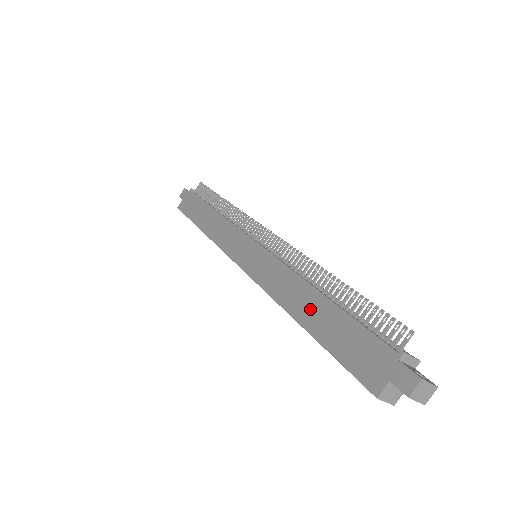
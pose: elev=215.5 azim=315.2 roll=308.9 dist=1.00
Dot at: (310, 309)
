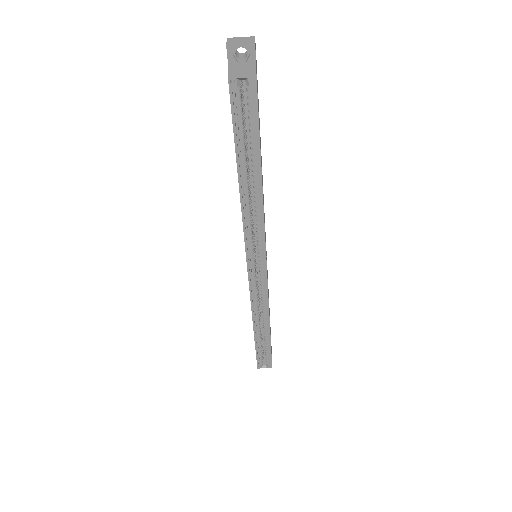
Dot at: occluded
